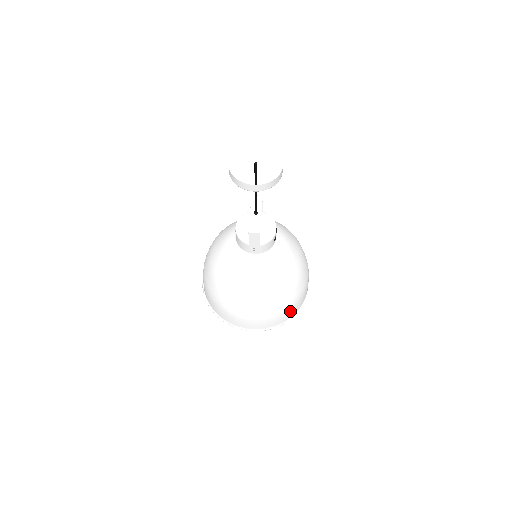
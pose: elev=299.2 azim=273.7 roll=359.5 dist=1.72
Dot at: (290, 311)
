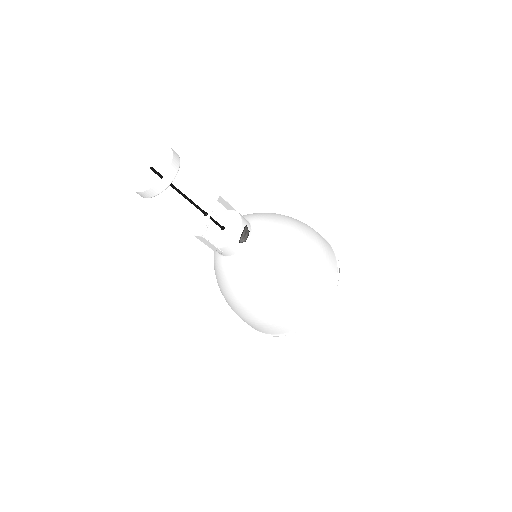
Dot at: (294, 319)
